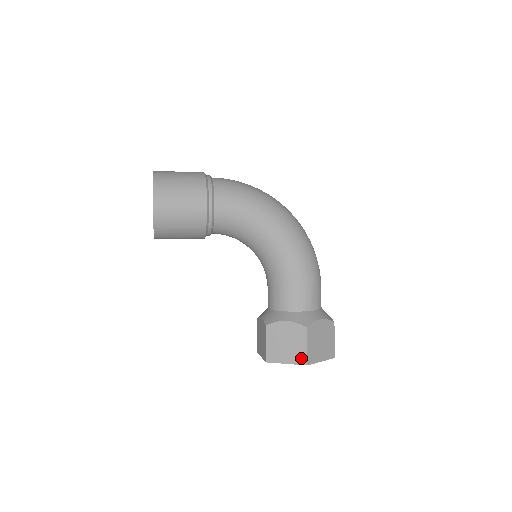
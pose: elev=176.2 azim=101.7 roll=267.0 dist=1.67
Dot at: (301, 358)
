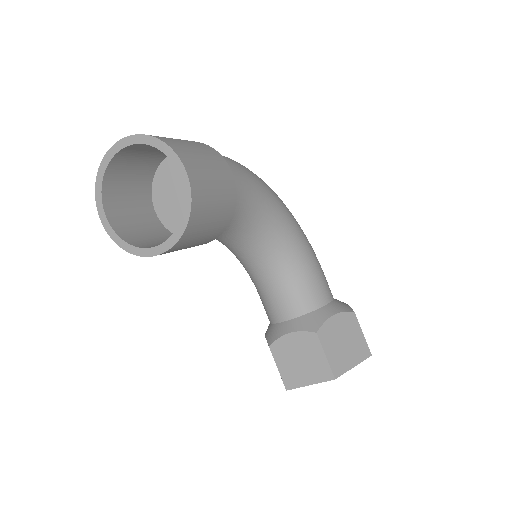
Dot at: (364, 351)
